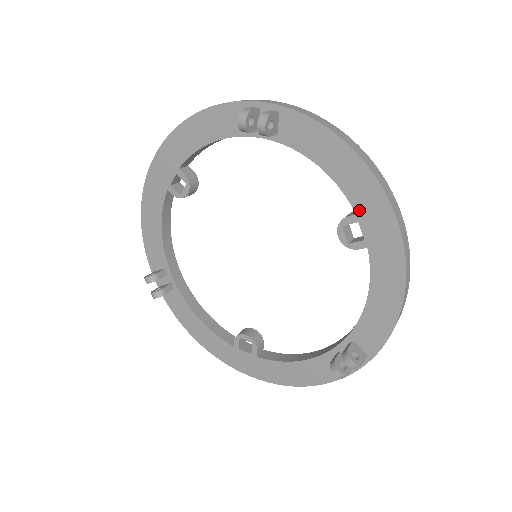
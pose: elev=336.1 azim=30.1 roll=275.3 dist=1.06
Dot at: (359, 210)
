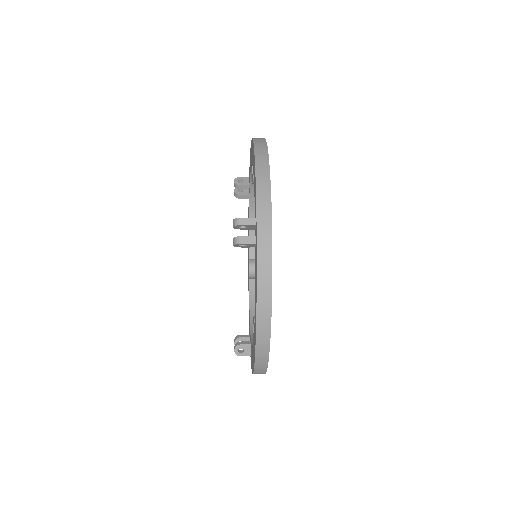
Dot at: occluded
